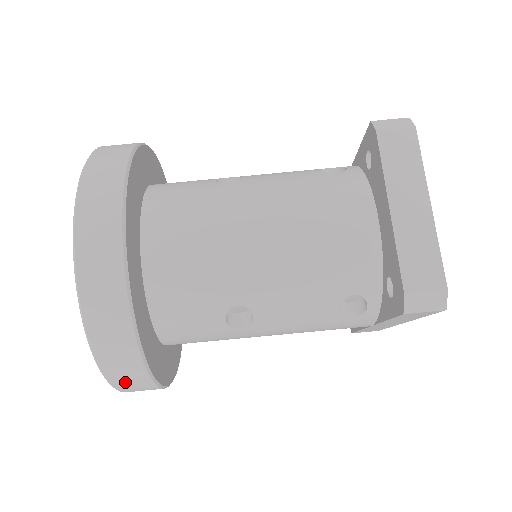
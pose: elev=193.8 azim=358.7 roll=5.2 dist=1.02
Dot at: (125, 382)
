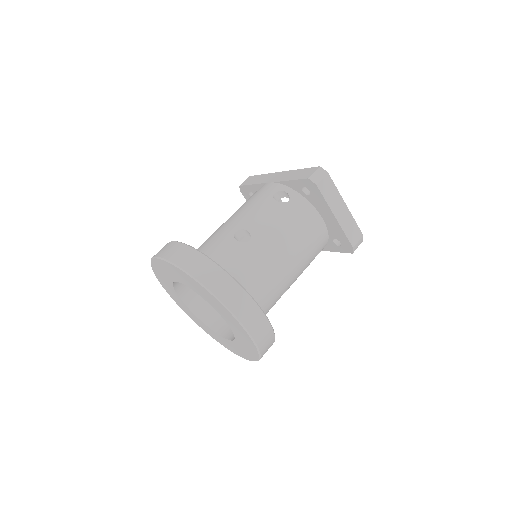
Dot at: occluded
